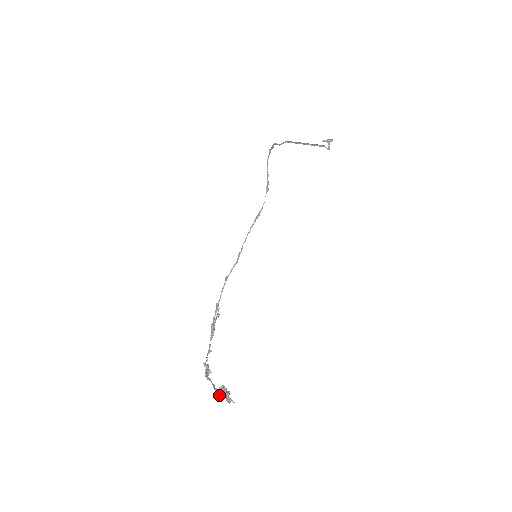
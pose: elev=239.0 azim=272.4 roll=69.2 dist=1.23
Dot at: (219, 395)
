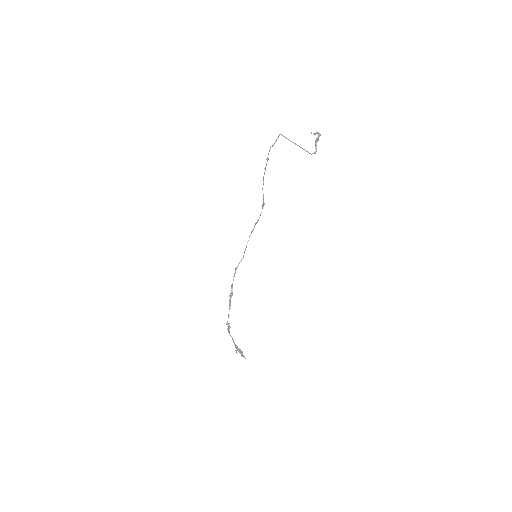
Dot at: occluded
